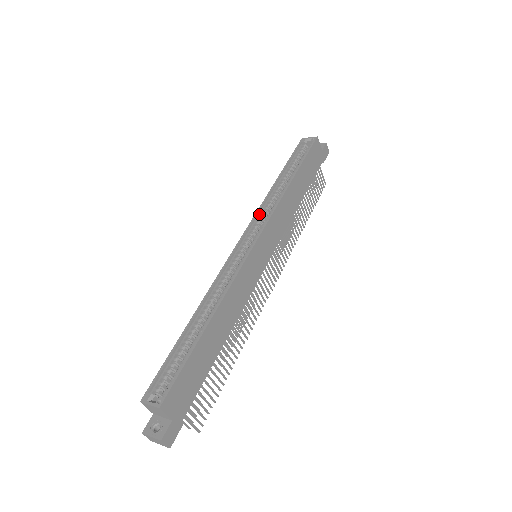
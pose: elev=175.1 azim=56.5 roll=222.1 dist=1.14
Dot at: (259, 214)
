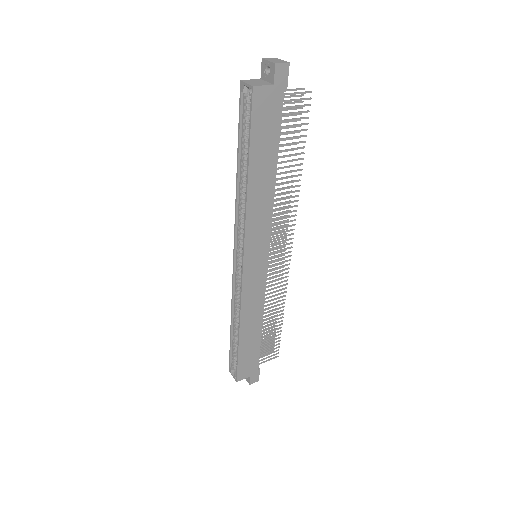
Dot at: (238, 223)
